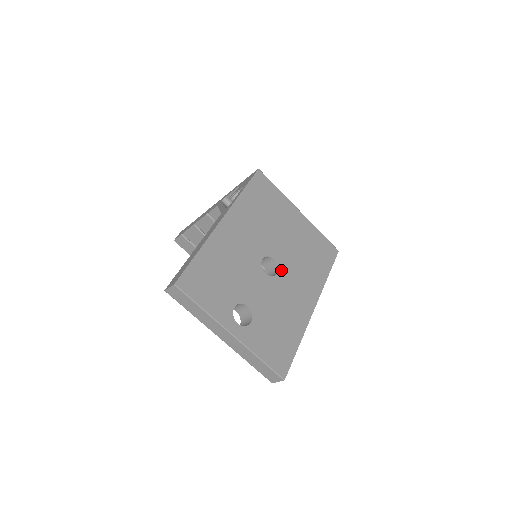
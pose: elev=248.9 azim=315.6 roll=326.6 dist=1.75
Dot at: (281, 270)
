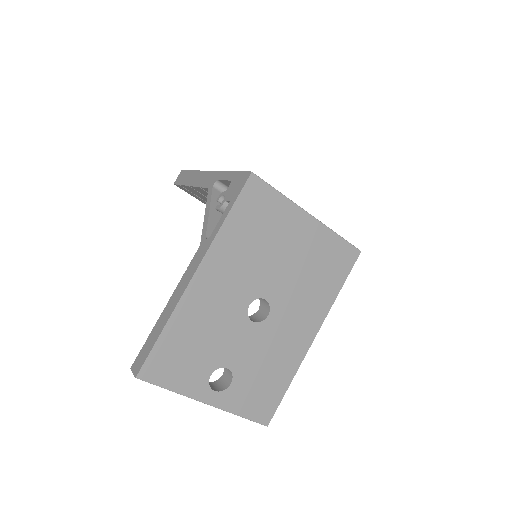
Dot at: (274, 309)
